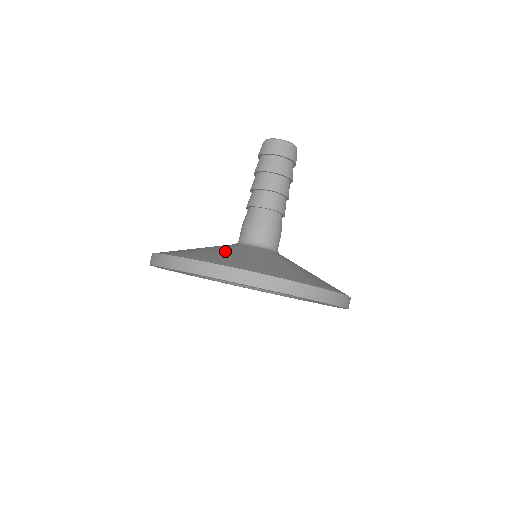
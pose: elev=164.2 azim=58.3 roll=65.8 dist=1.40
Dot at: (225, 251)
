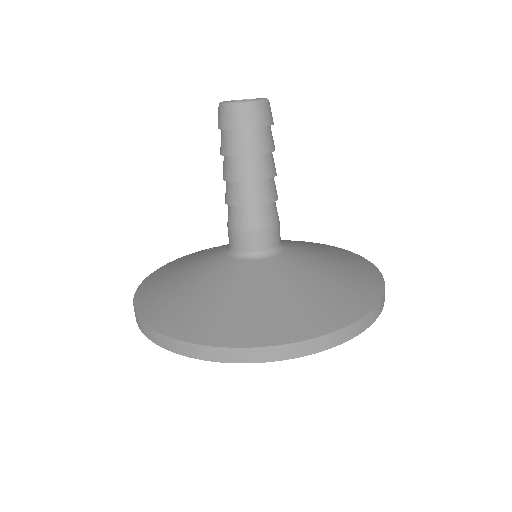
Dot at: (277, 293)
